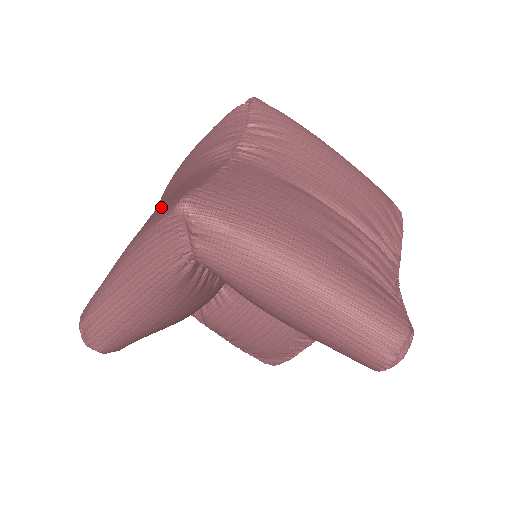
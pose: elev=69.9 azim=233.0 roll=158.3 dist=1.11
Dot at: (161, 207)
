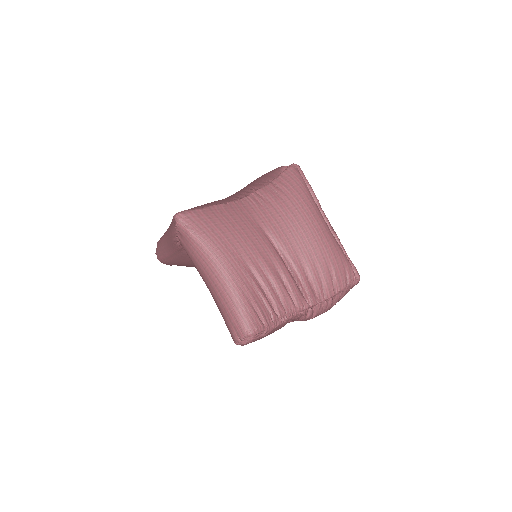
Dot at: occluded
